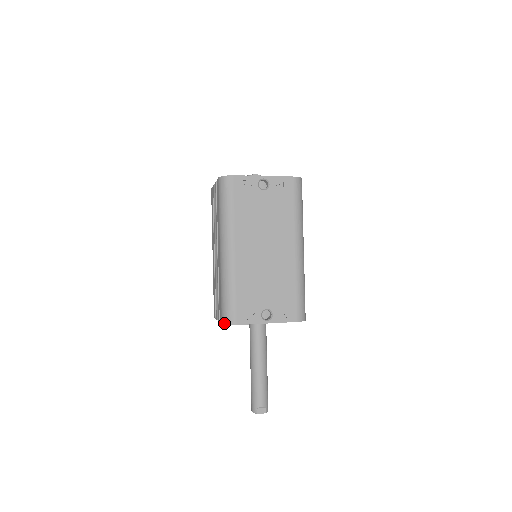
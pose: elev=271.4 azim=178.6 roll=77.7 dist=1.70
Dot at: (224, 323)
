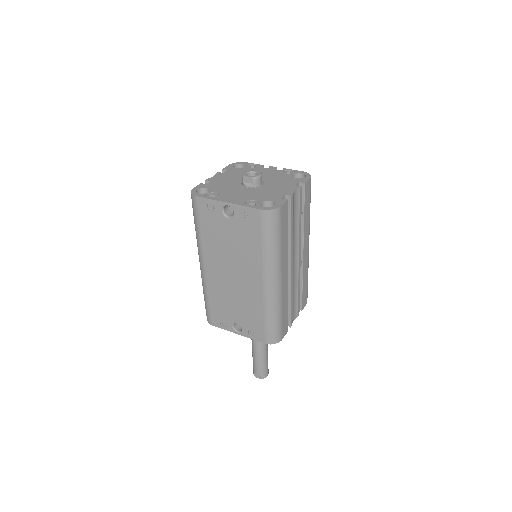
Dot at: occluded
